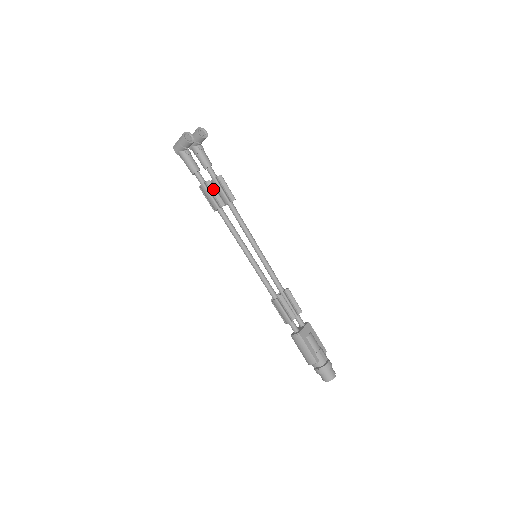
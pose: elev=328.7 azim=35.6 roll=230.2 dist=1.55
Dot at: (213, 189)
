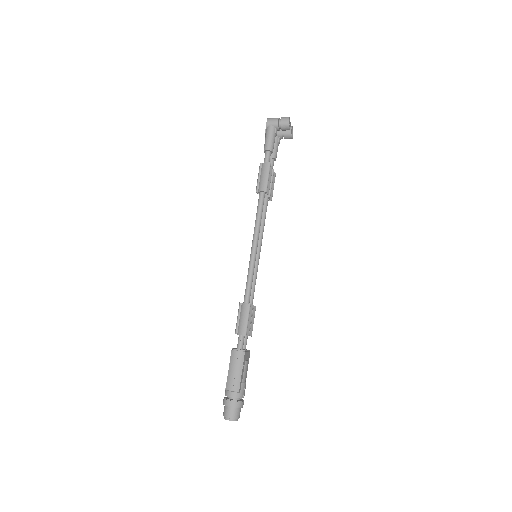
Dot at: (270, 175)
